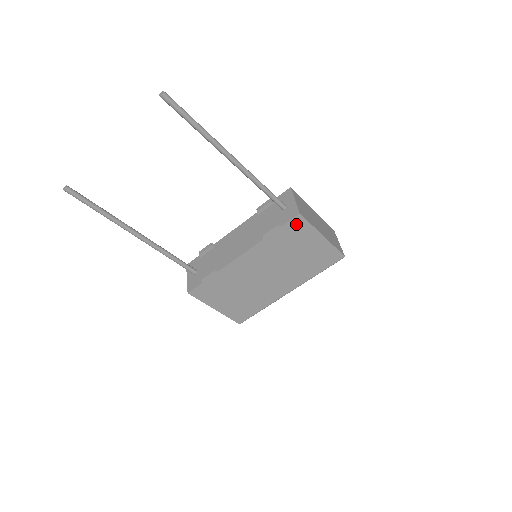
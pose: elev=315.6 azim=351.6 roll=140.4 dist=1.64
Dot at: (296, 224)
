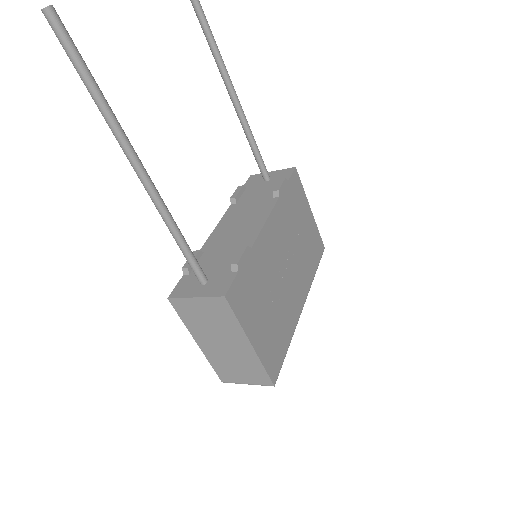
Dot at: (295, 183)
